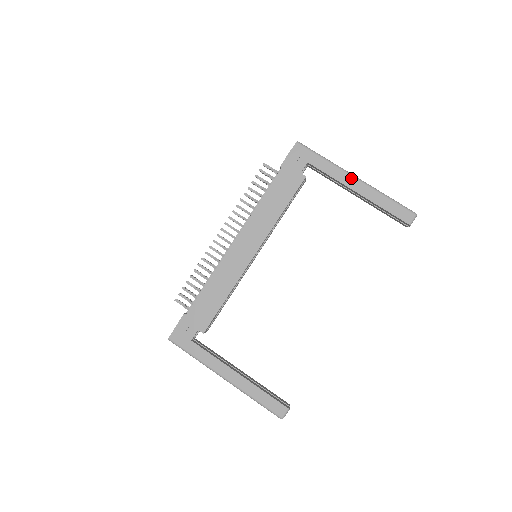
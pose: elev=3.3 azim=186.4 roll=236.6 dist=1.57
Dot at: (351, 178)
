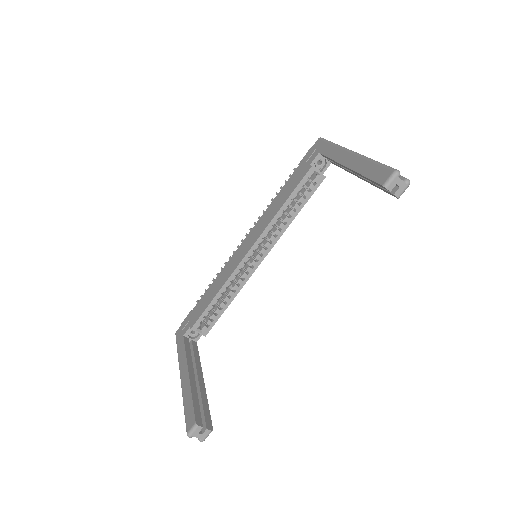
Dot at: (346, 153)
